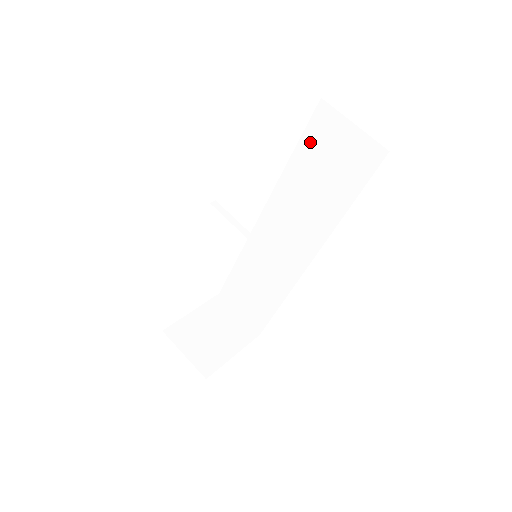
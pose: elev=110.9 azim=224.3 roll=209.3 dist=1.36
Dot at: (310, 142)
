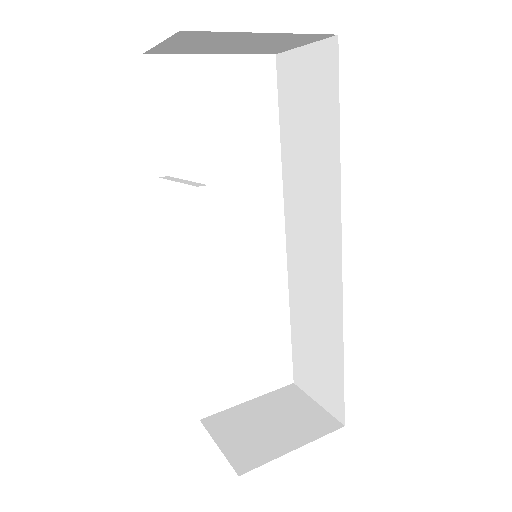
Dot at: (286, 107)
